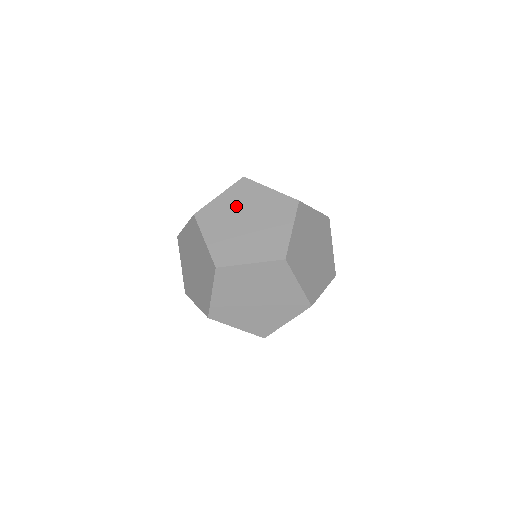
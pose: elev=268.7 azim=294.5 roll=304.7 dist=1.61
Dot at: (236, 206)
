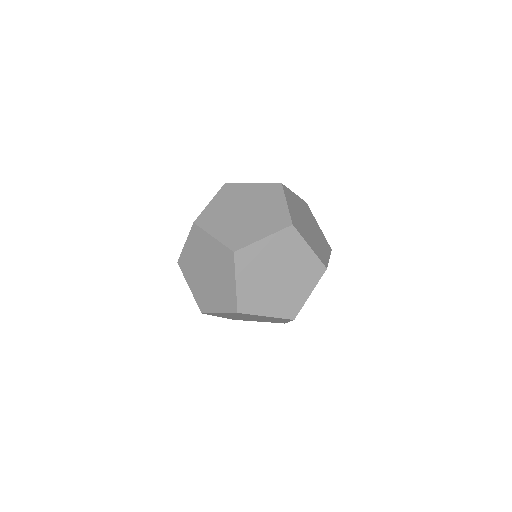
Dot at: (229, 204)
